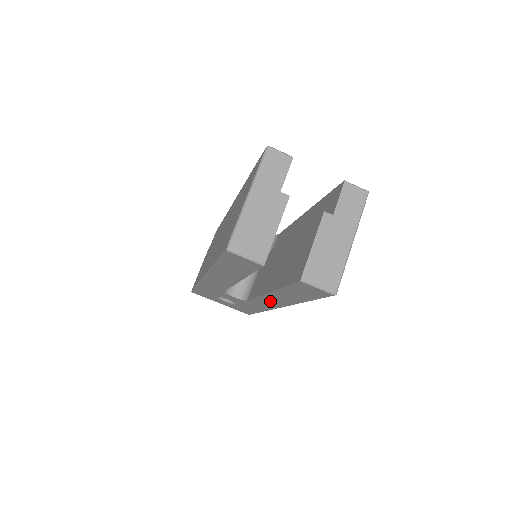
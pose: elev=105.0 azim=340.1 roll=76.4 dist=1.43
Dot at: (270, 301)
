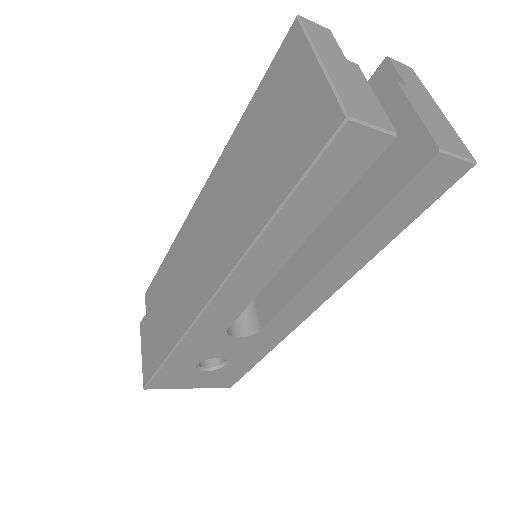
Dot at: (313, 294)
